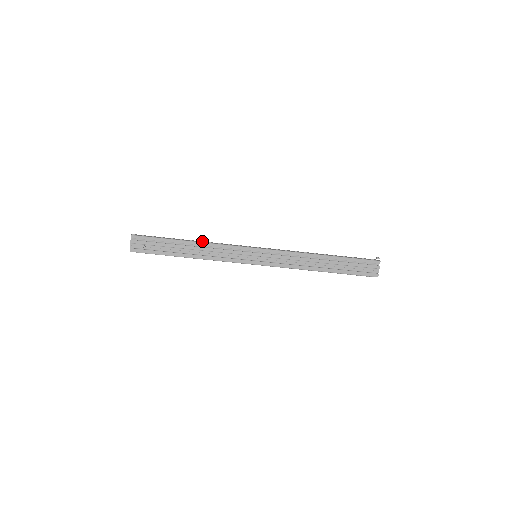
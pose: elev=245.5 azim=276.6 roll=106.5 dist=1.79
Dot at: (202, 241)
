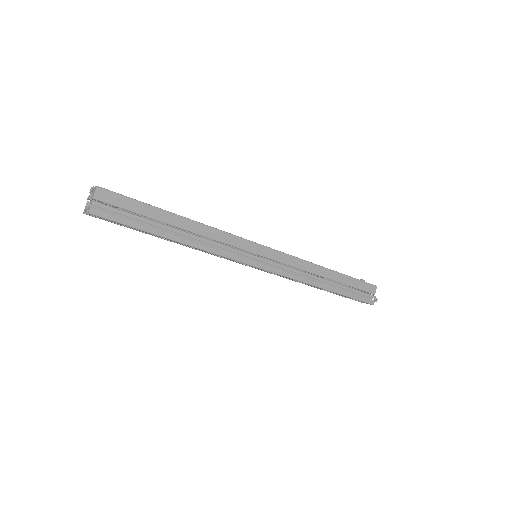
Dot at: (195, 237)
